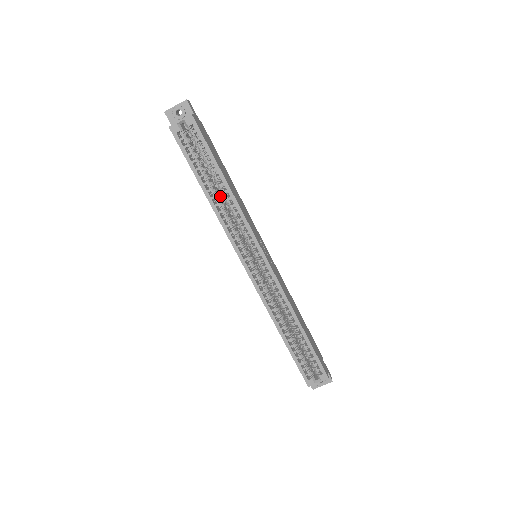
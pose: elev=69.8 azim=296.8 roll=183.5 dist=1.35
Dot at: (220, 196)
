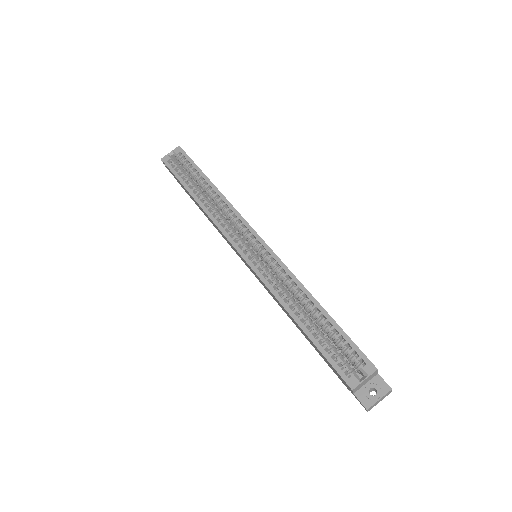
Dot at: (208, 199)
